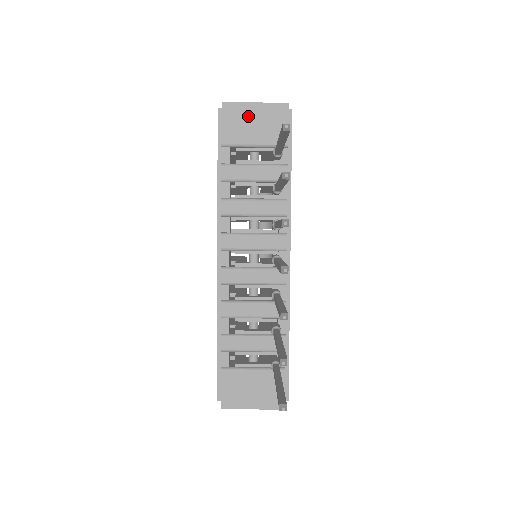
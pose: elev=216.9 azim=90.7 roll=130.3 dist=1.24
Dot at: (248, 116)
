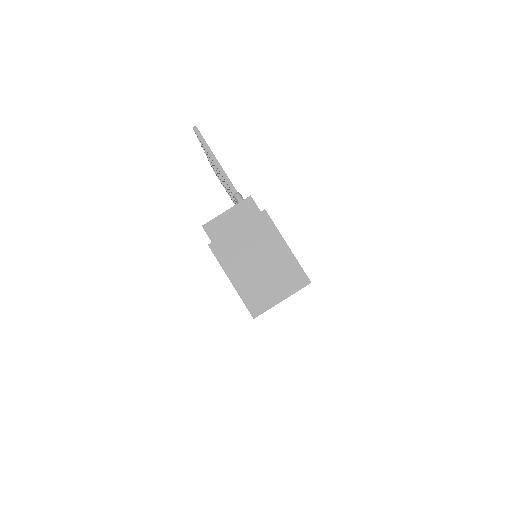
Dot at: occluded
